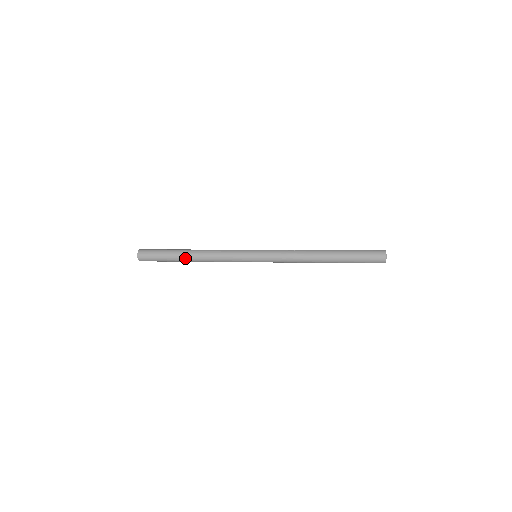
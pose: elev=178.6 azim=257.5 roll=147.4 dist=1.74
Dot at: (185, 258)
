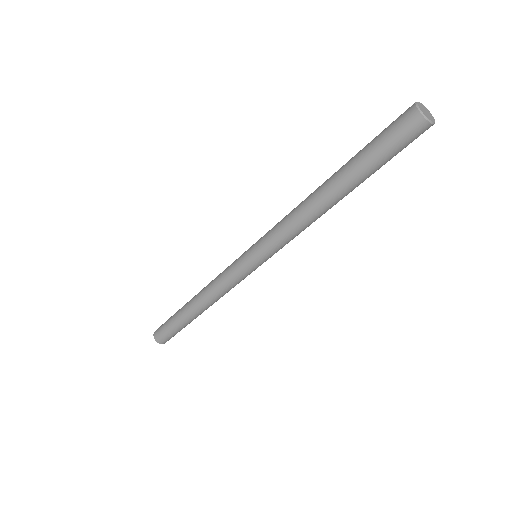
Dot at: (188, 303)
